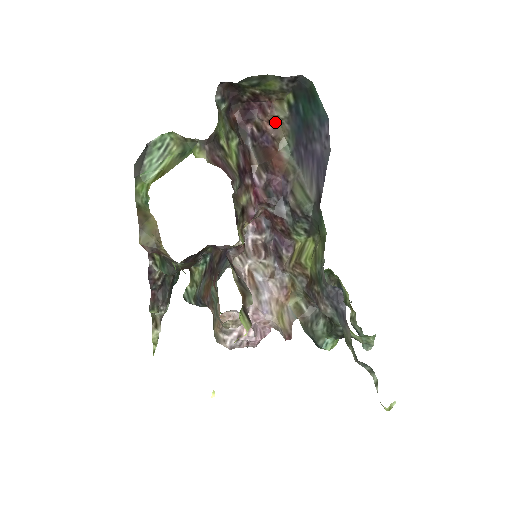
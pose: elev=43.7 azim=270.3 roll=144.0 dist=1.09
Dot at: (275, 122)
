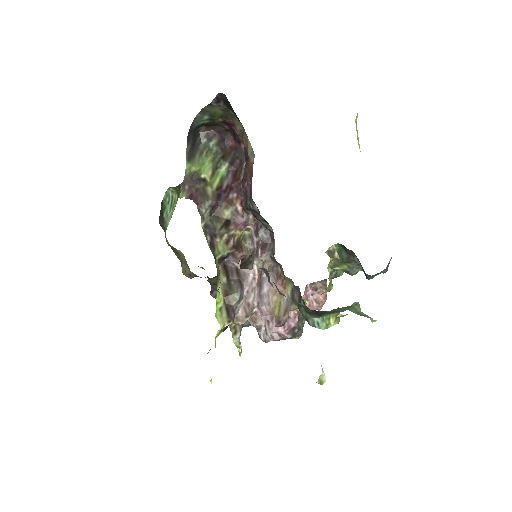
Dot at: (243, 135)
